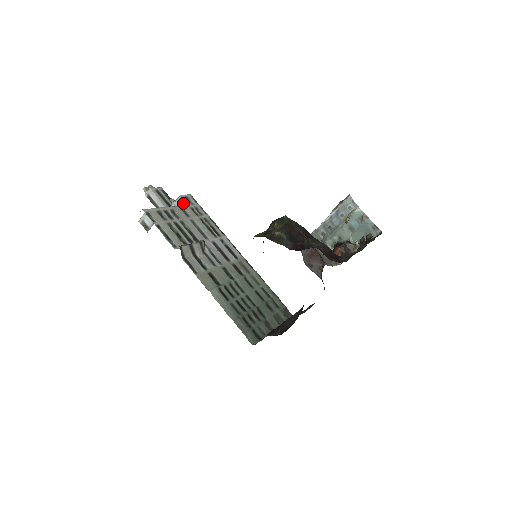
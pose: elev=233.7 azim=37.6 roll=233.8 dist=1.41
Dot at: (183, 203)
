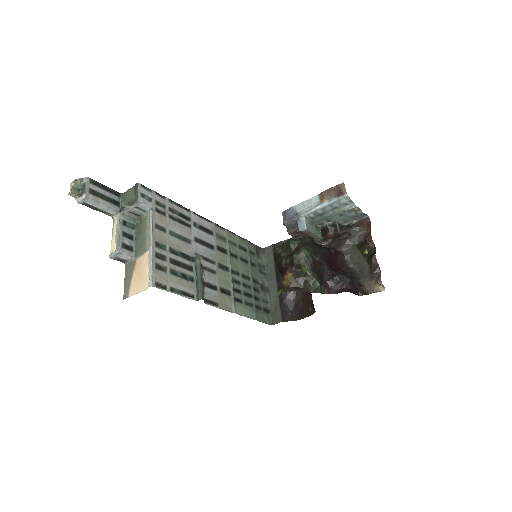
Dot at: (143, 208)
